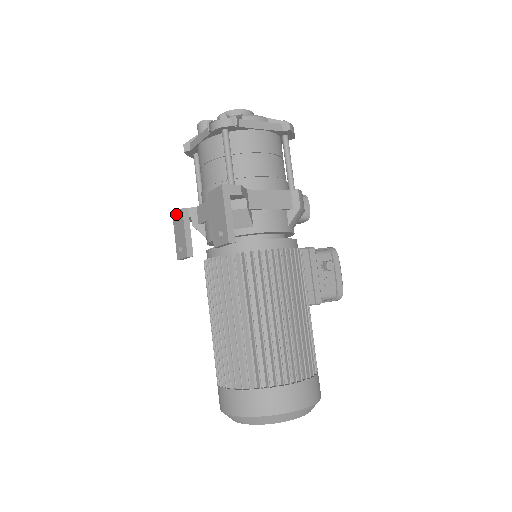
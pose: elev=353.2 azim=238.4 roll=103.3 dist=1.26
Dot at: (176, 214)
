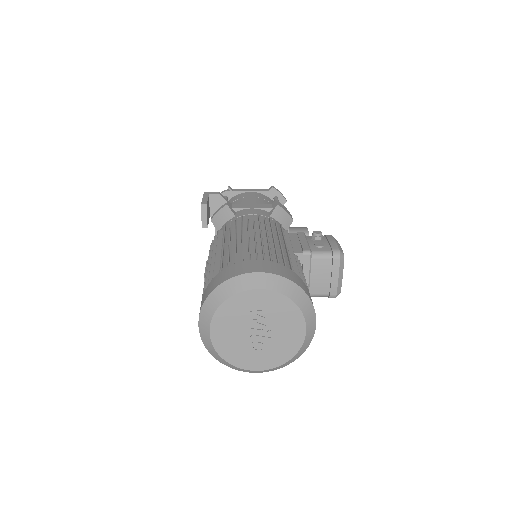
Dot at: occluded
